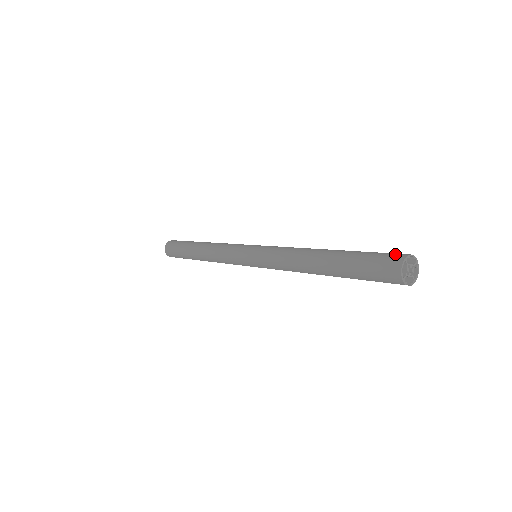
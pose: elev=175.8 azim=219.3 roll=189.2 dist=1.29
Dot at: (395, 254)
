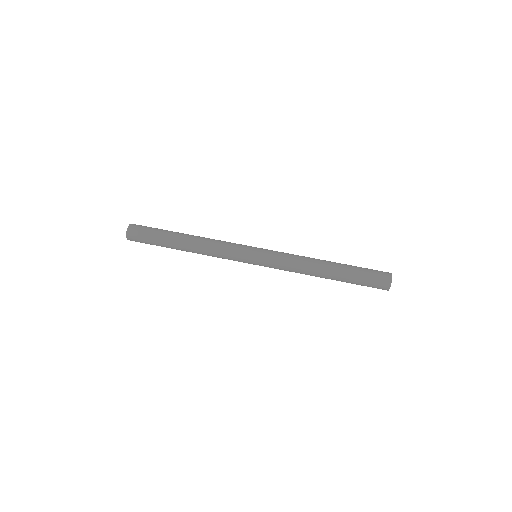
Dot at: (383, 281)
